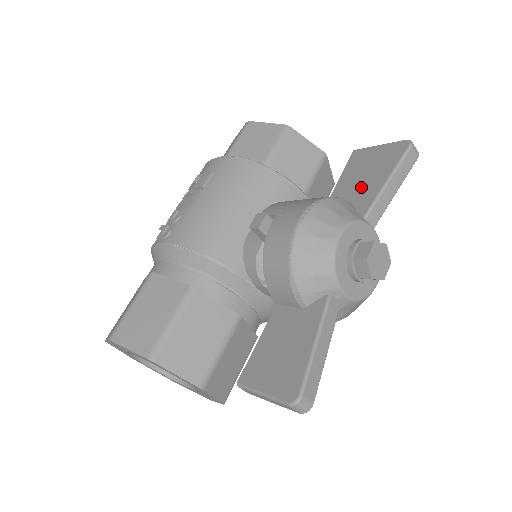
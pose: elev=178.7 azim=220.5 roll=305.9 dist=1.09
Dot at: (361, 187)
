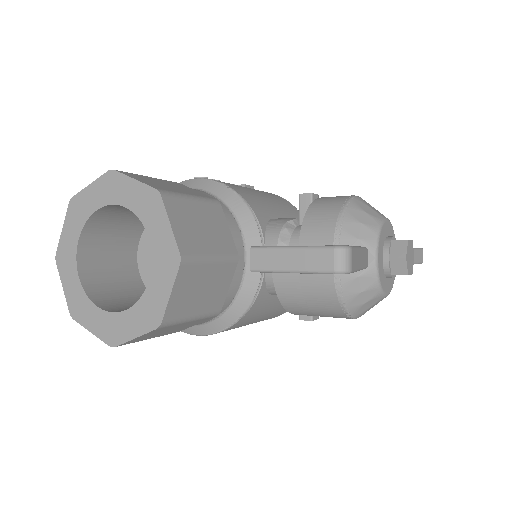
Dot at: occluded
